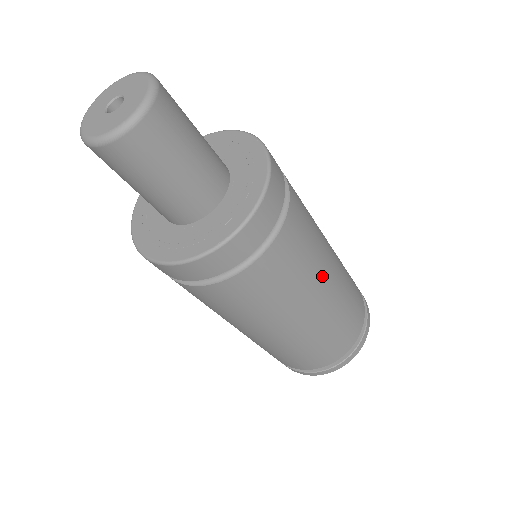
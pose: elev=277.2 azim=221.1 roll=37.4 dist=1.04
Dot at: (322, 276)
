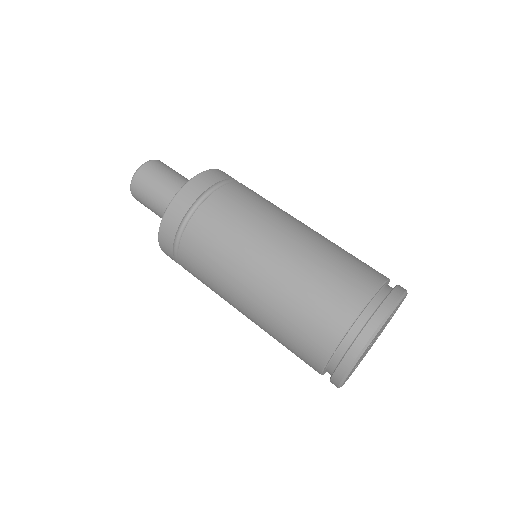
Dot at: (287, 220)
